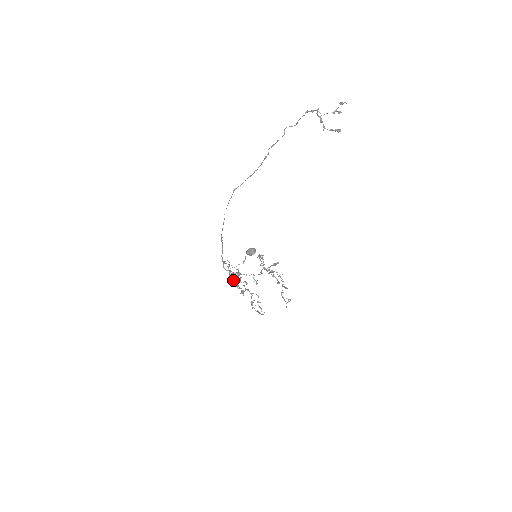
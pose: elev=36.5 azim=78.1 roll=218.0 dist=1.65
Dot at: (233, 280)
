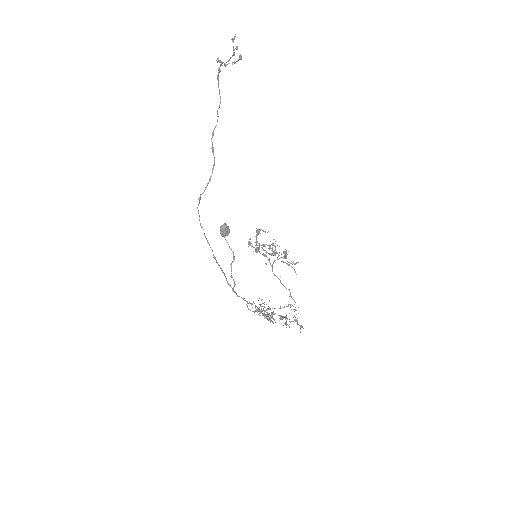
Dot at: (258, 311)
